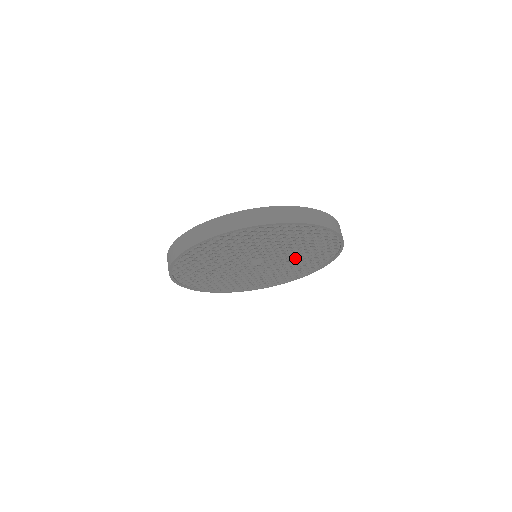
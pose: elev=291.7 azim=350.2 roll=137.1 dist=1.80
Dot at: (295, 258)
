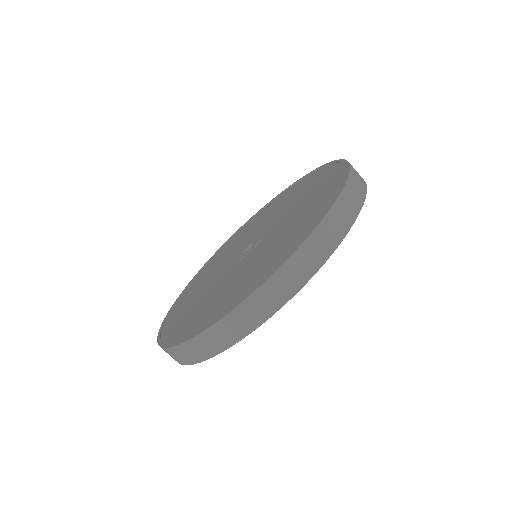
Dot at: occluded
